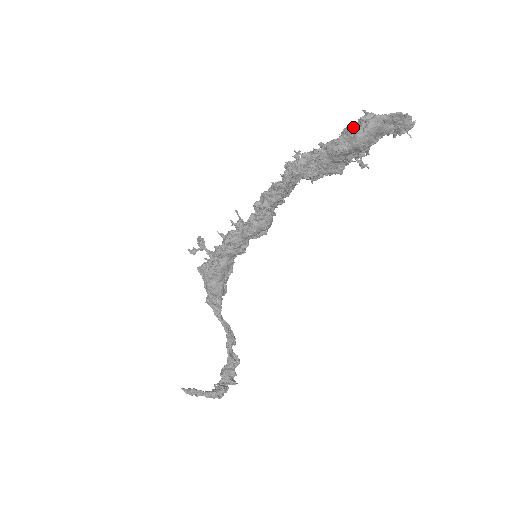
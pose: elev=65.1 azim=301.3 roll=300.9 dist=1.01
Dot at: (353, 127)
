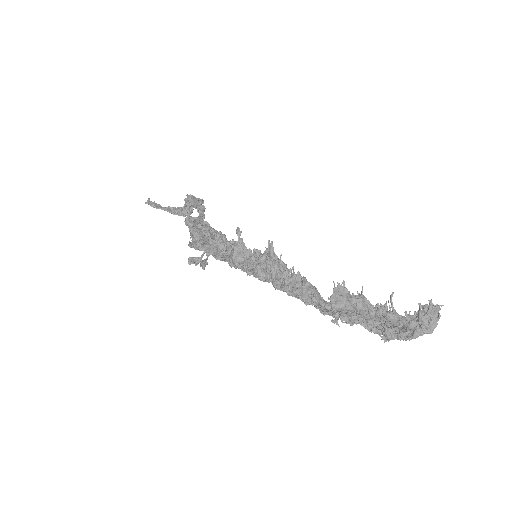
Dot at: (392, 333)
